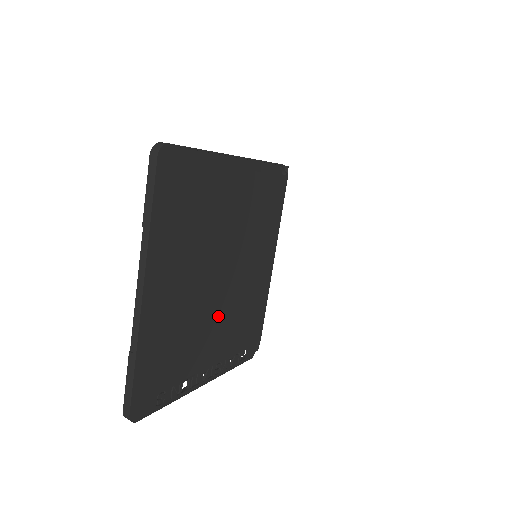
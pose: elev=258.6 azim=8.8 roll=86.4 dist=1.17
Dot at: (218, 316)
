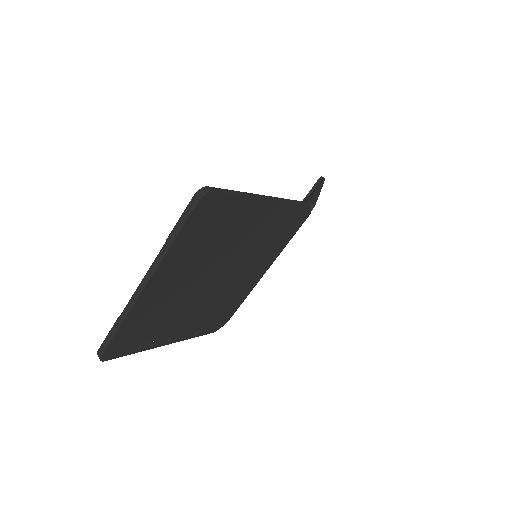
Dot at: (199, 304)
